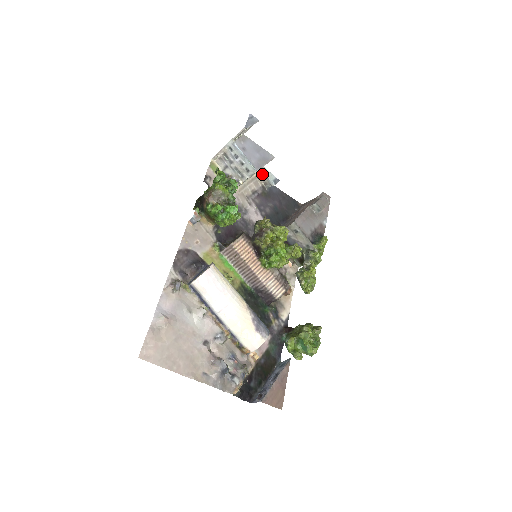
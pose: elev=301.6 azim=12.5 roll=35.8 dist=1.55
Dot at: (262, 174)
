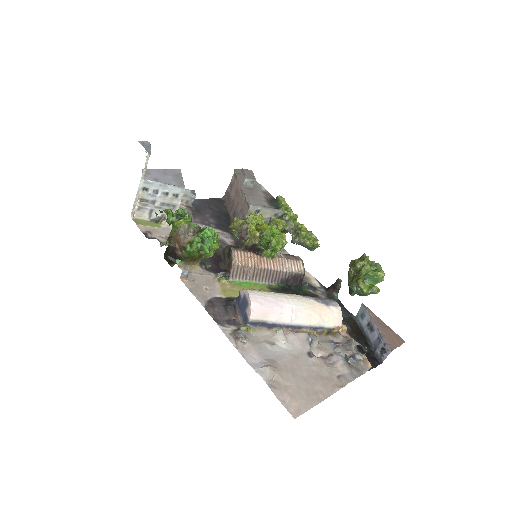
Dot at: occluded
